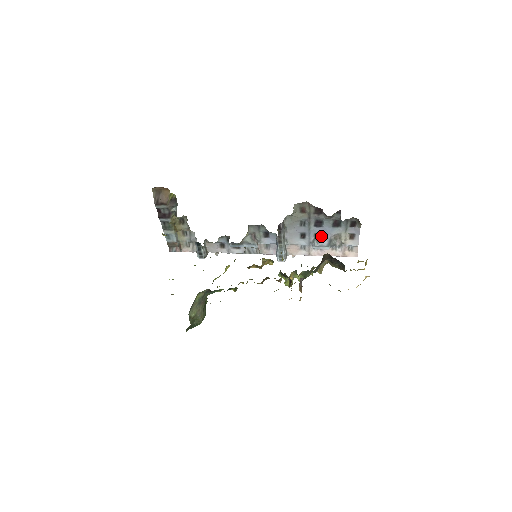
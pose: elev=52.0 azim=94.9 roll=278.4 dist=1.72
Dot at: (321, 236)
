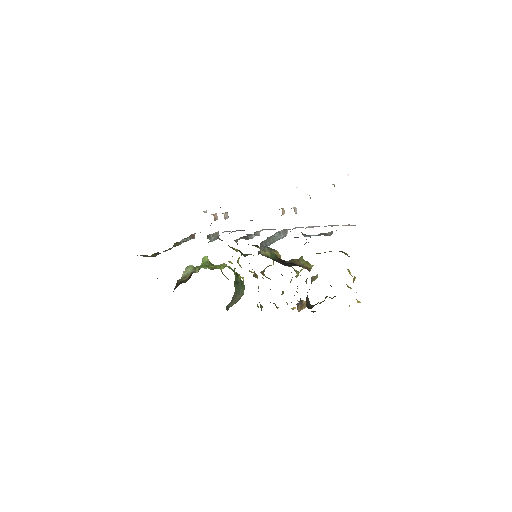
Dot at: occluded
